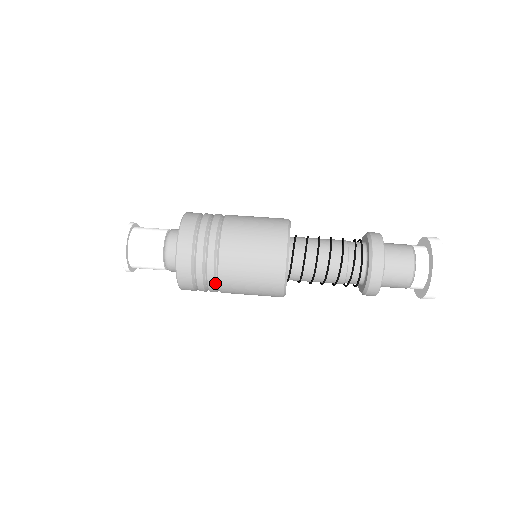
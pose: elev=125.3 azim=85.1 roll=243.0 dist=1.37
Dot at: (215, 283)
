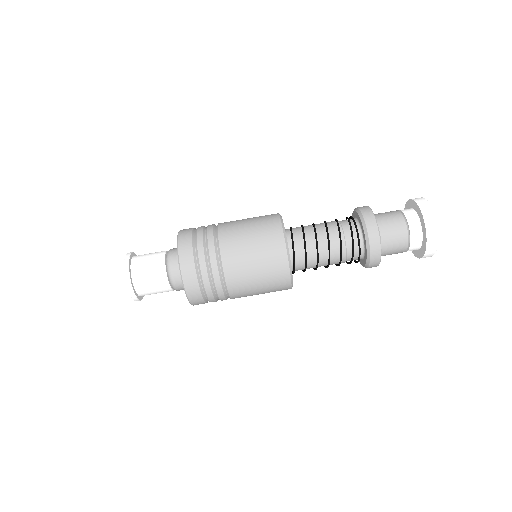
Dot at: occluded
